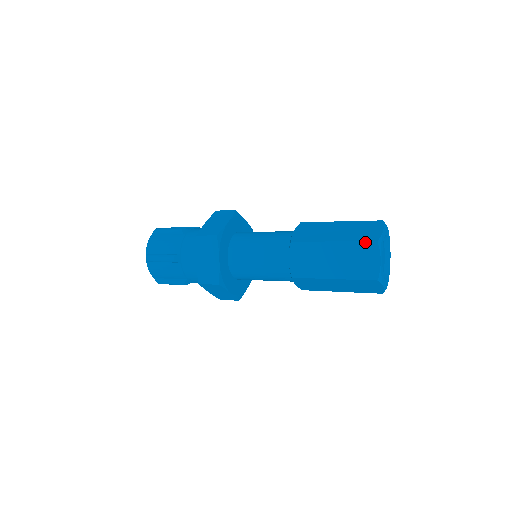
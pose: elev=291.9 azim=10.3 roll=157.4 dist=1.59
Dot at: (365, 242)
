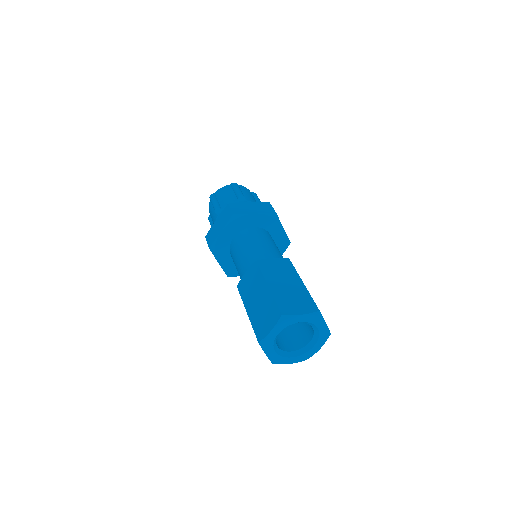
Dot at: (277, 307)
